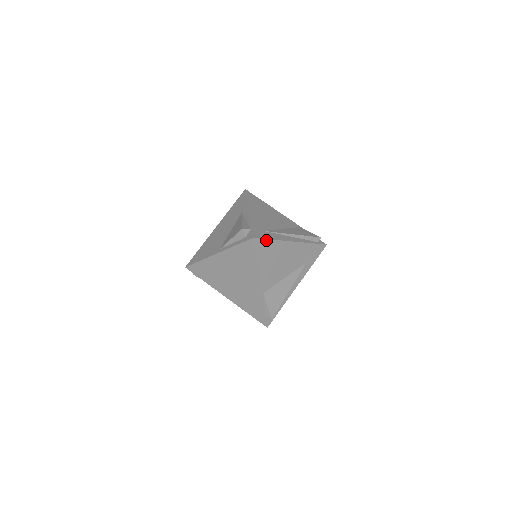
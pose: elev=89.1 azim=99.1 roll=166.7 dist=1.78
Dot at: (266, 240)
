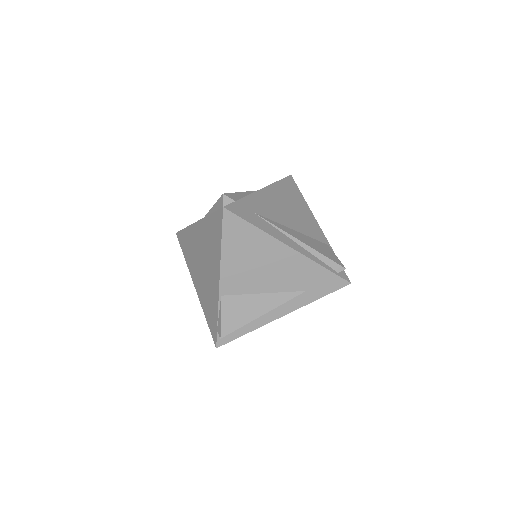
Dot at: (245, 222)
